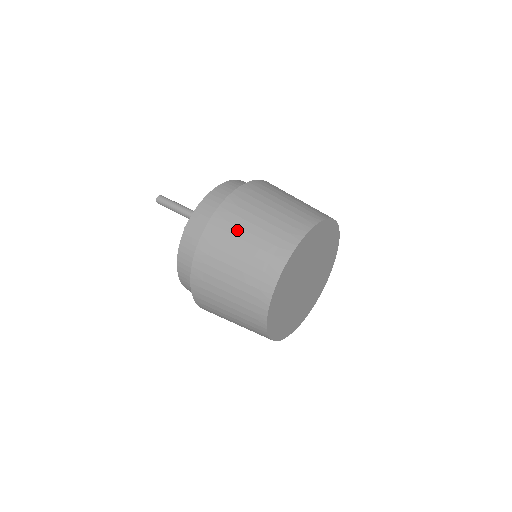
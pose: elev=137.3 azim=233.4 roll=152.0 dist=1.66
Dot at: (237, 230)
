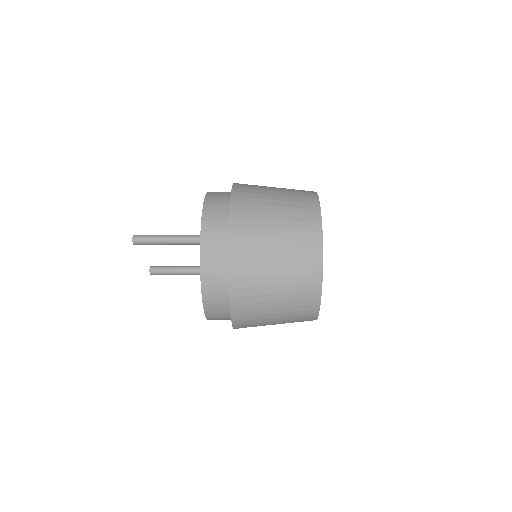
Dot at: (261, 223)
